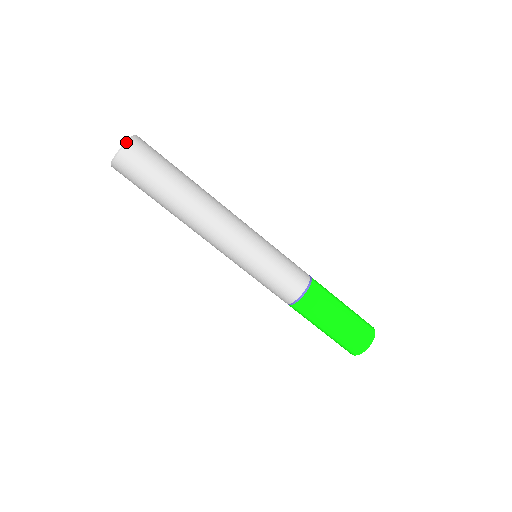
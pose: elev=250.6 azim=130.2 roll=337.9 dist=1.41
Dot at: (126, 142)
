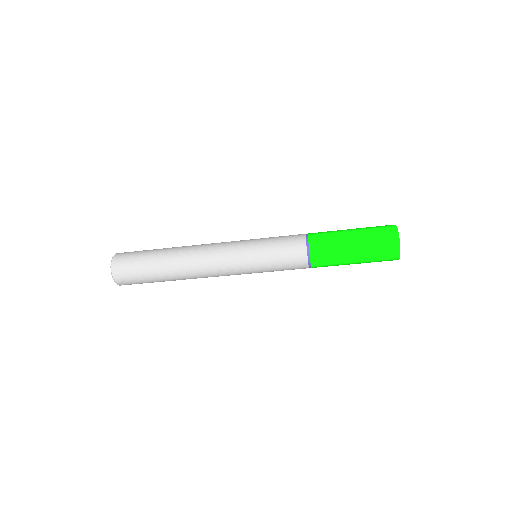
Dot at: occluded
